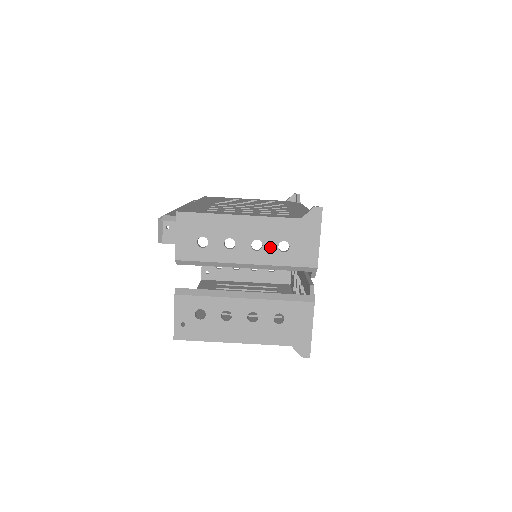
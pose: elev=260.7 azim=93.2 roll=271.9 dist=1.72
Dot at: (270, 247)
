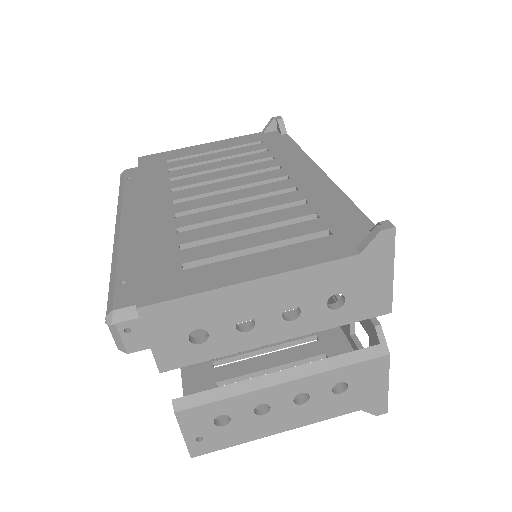
Dot at: (313, 309)
